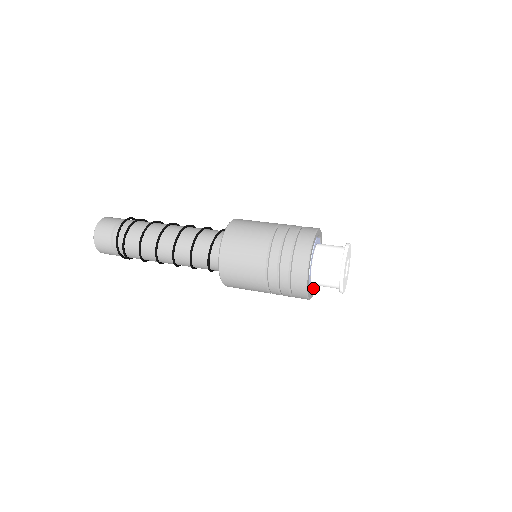
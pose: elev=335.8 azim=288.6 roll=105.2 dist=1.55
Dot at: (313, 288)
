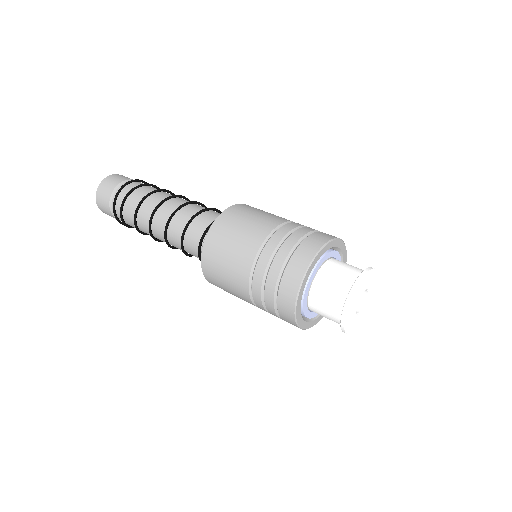
Dot at: occluded
